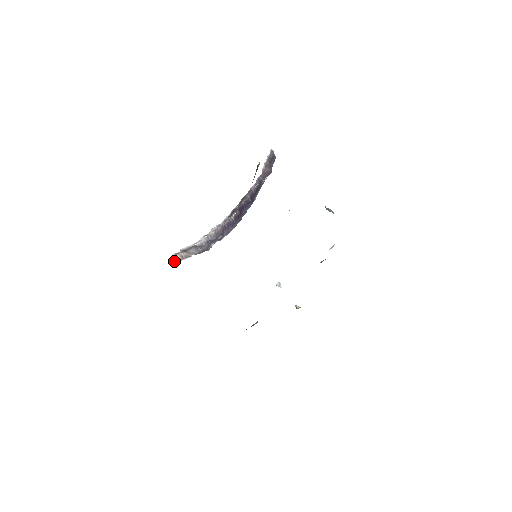
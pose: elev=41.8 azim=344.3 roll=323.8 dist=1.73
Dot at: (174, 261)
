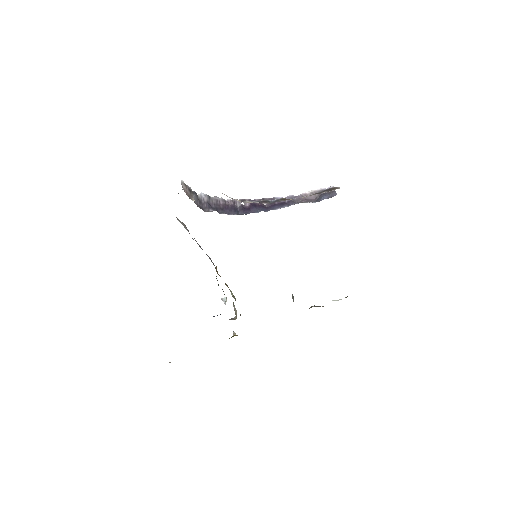
Dot at: occluded
